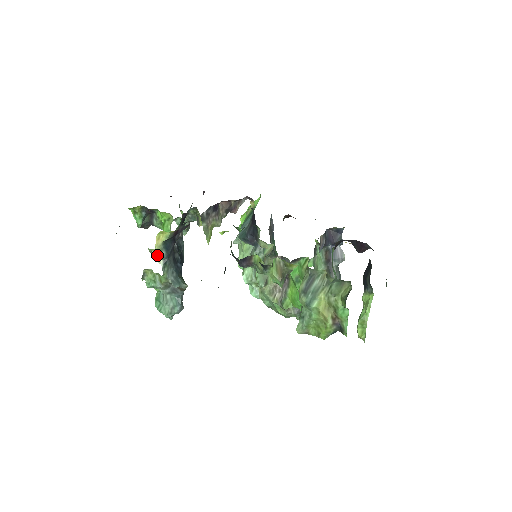
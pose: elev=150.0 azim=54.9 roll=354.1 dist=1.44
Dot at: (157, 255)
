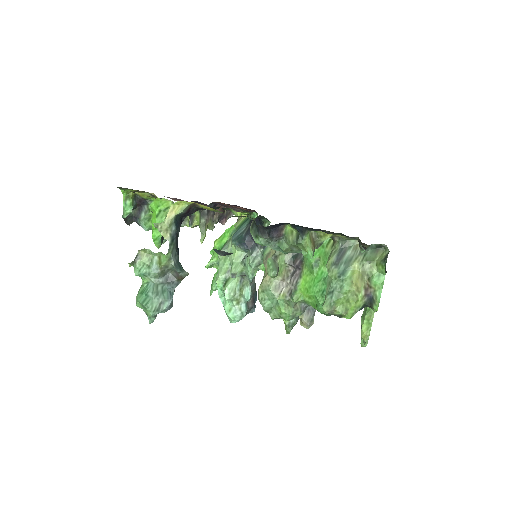
Dot at: (165, 230)
